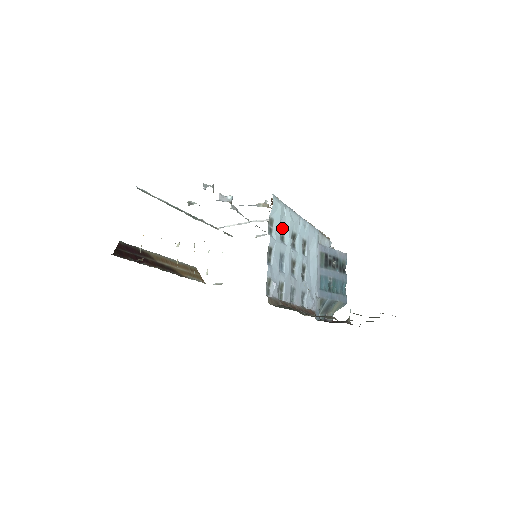
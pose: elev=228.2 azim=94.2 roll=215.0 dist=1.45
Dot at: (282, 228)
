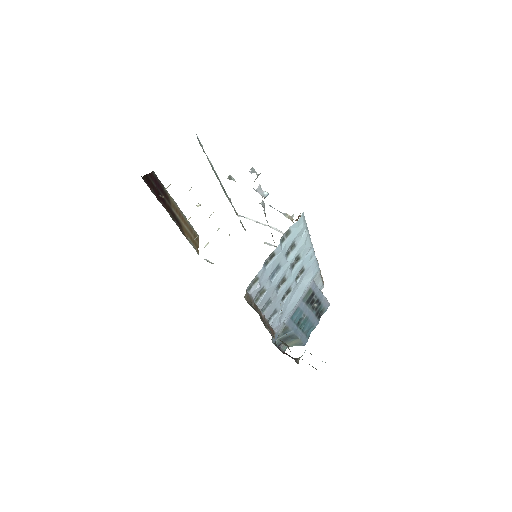
Dot at: (293, 245)
